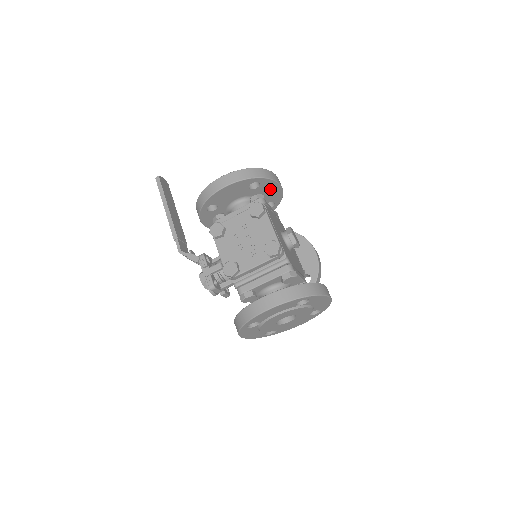
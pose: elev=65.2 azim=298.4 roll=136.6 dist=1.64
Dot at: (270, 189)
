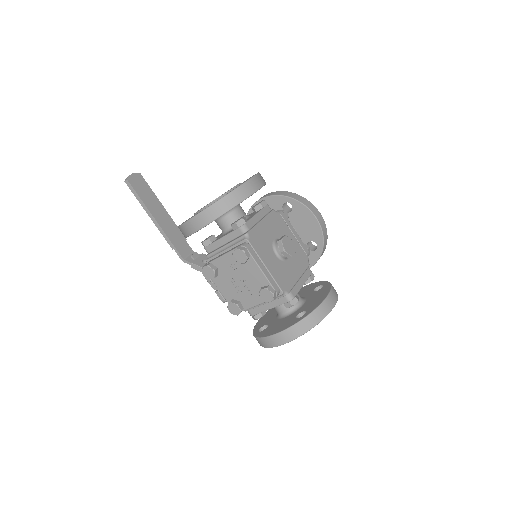
Dot at: occluded
